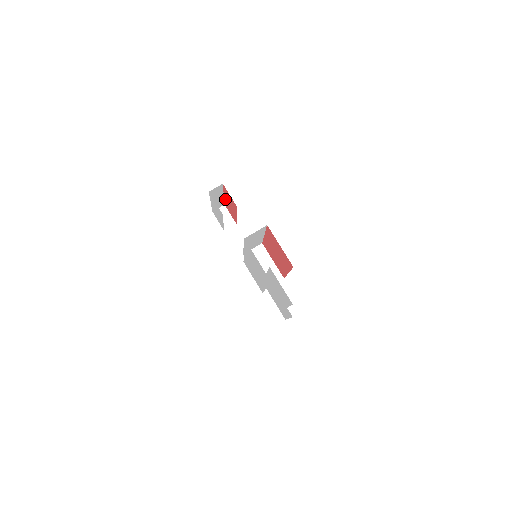
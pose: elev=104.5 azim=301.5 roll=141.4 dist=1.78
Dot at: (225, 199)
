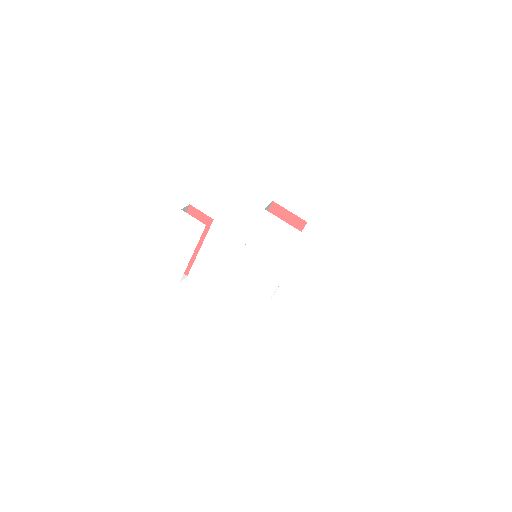
Dot at: occluded
